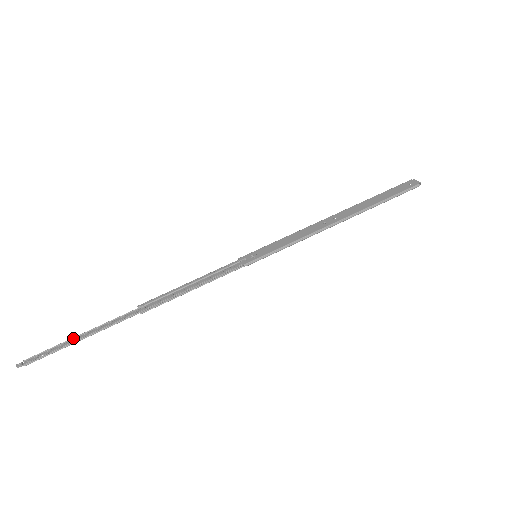
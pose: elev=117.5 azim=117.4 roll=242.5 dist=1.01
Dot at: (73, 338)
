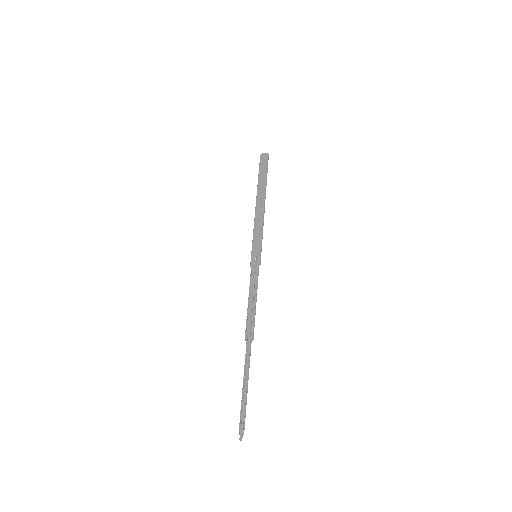
Dot at: (242, 392)
